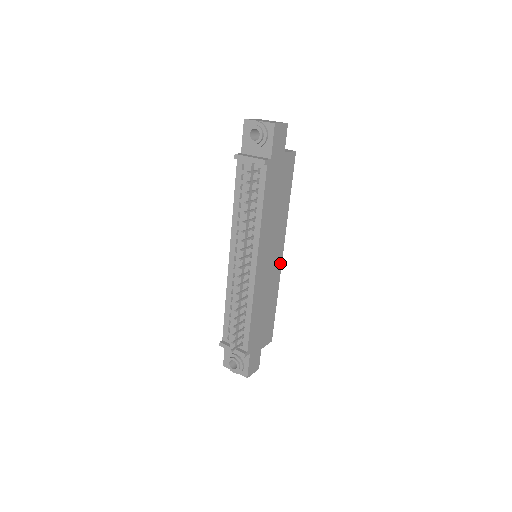
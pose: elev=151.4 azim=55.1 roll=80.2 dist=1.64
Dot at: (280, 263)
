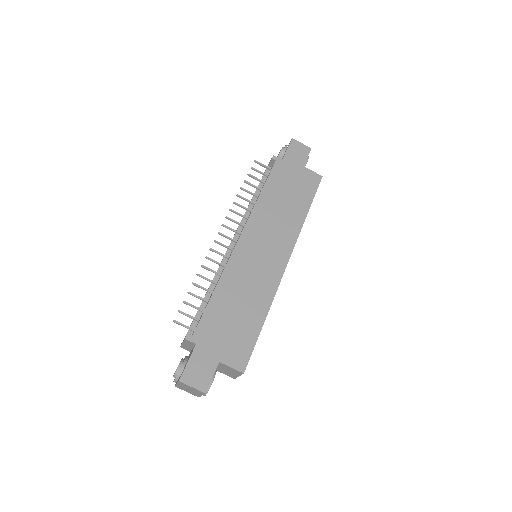
Dot at: (281, 271)
